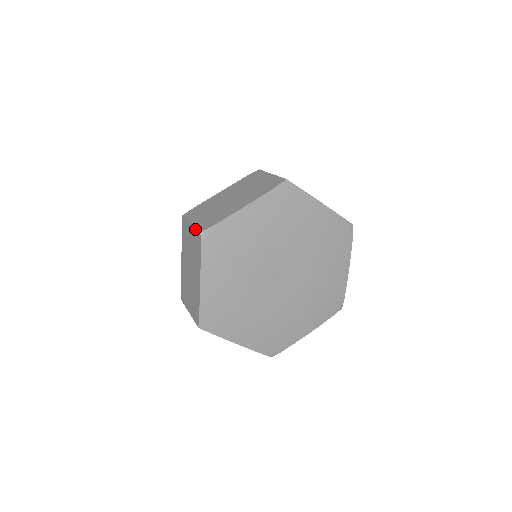
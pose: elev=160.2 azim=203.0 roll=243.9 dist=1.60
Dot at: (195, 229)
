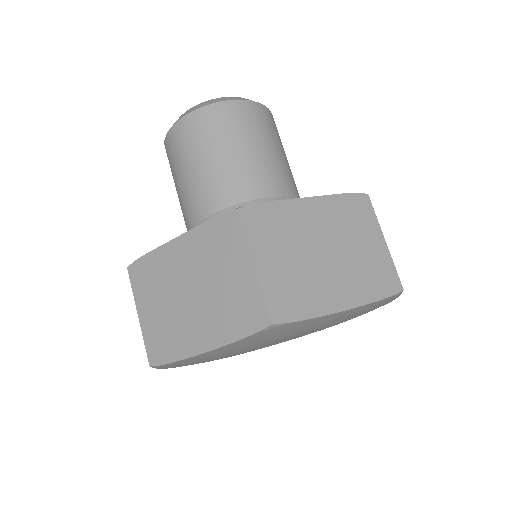
Dot at: (260, 294)
